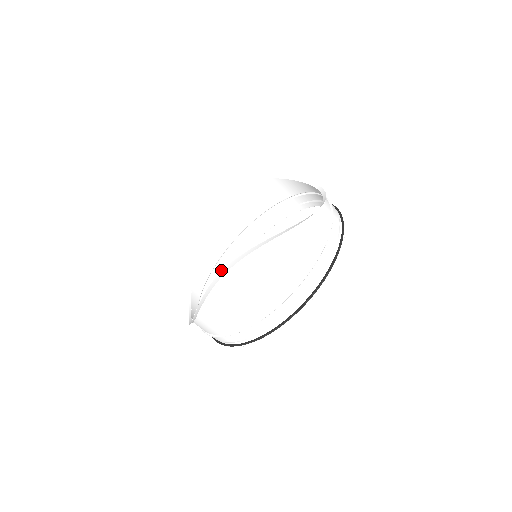
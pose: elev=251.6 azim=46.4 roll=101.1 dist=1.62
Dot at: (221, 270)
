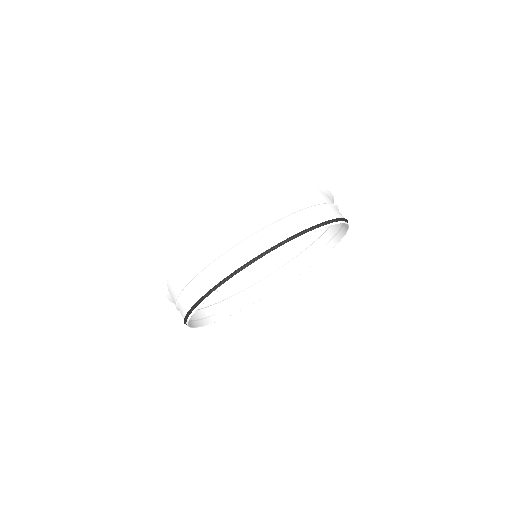
Dot at: (231, 304)
